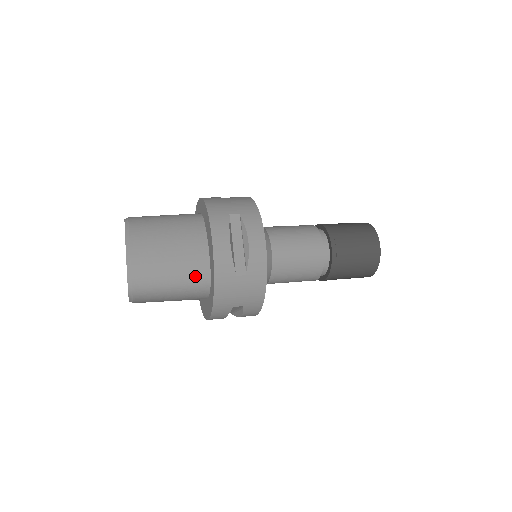
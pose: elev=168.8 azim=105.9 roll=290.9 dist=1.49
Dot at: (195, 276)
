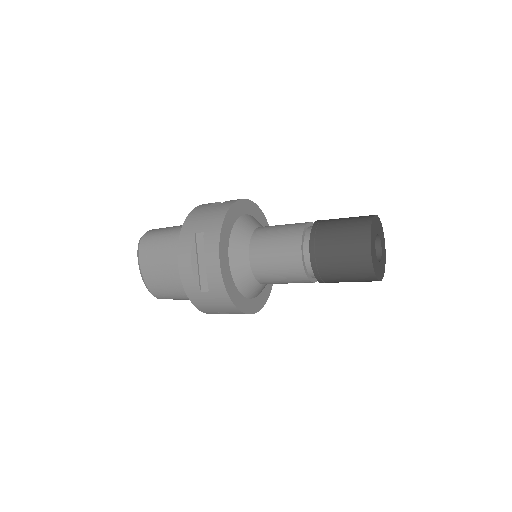
Dot at: occluded
